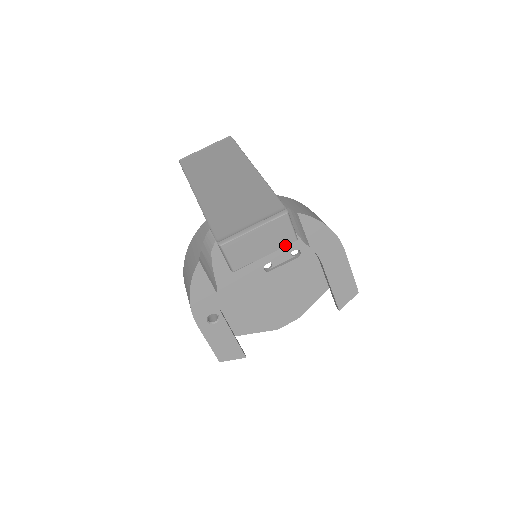
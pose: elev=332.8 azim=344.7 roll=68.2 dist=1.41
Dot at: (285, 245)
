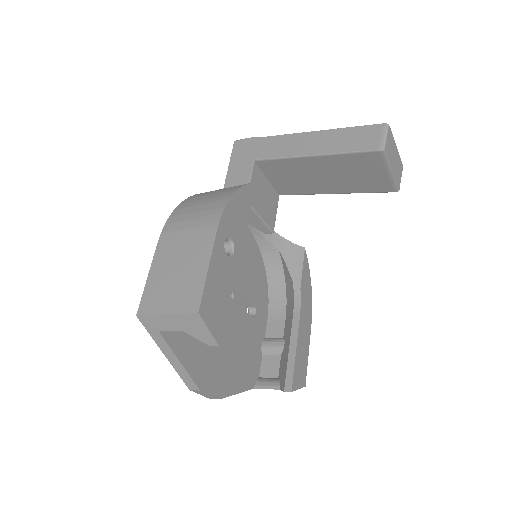
Dot at: (397, 183)
